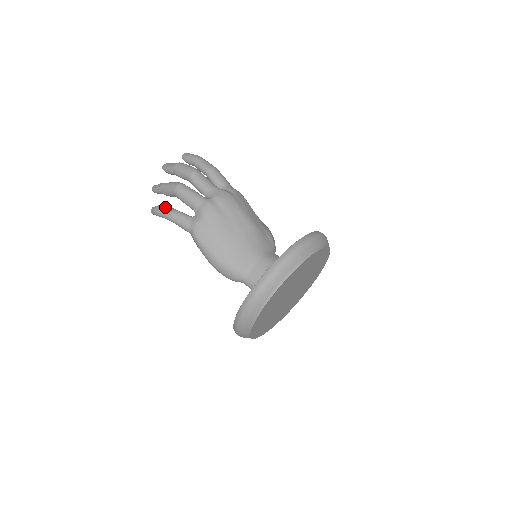
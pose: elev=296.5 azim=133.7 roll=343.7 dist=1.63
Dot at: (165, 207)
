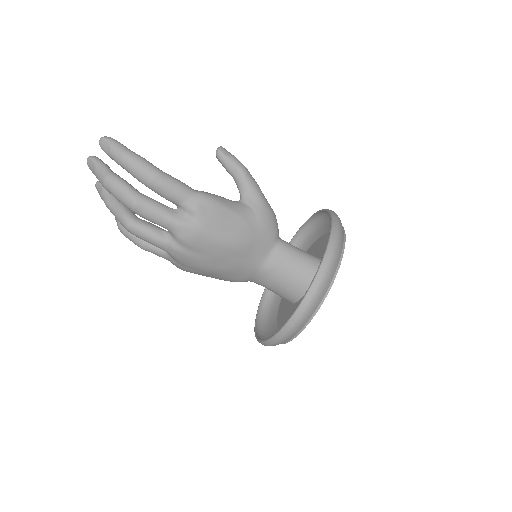
Dot at: (129, 236)
